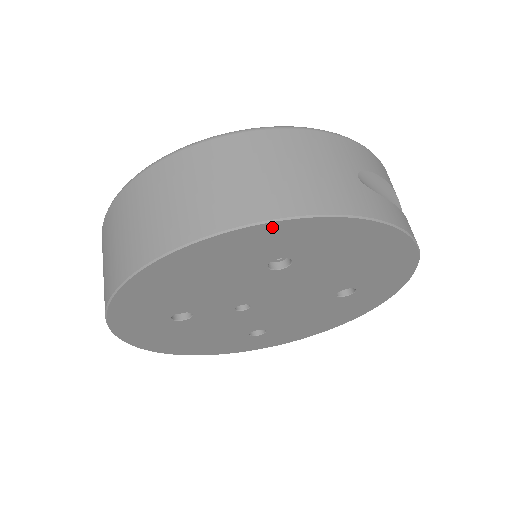
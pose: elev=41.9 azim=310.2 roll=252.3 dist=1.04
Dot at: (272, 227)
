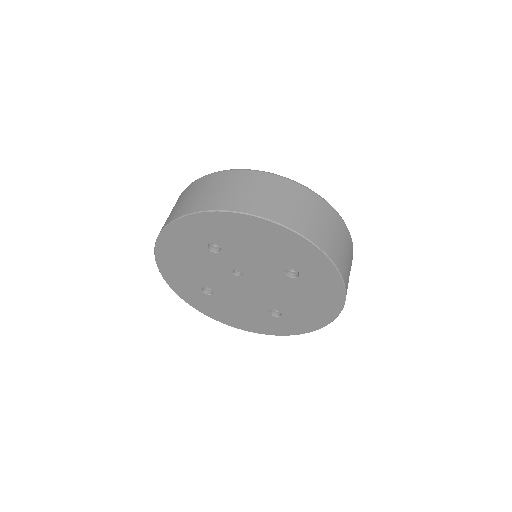
Dot at: (323, 259)
